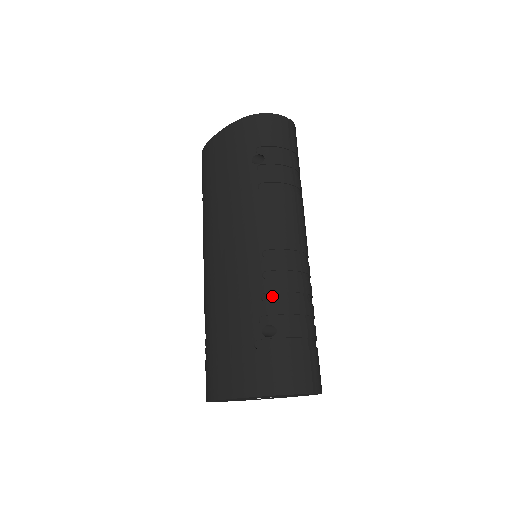
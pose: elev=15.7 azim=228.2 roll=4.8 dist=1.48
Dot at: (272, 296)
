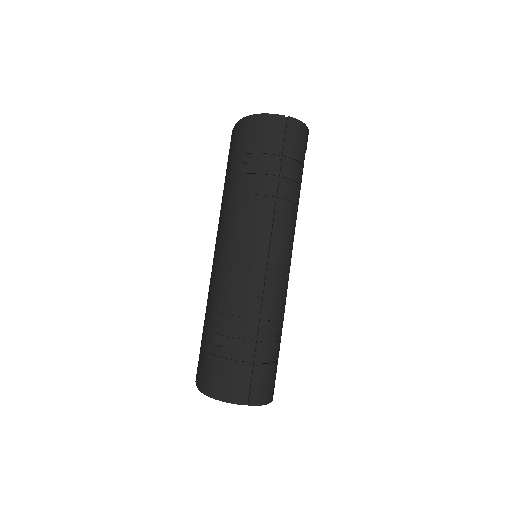
Dot at: (227, 310)
